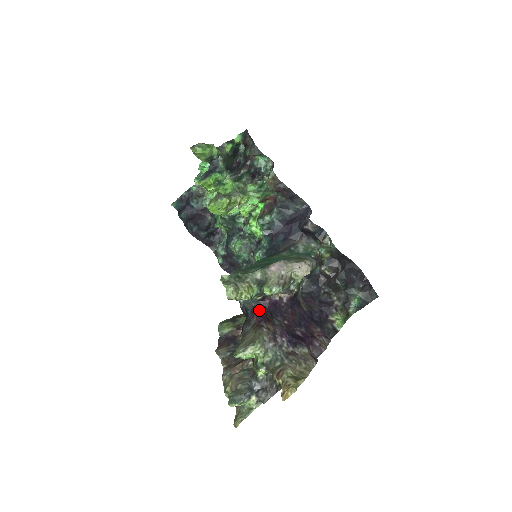
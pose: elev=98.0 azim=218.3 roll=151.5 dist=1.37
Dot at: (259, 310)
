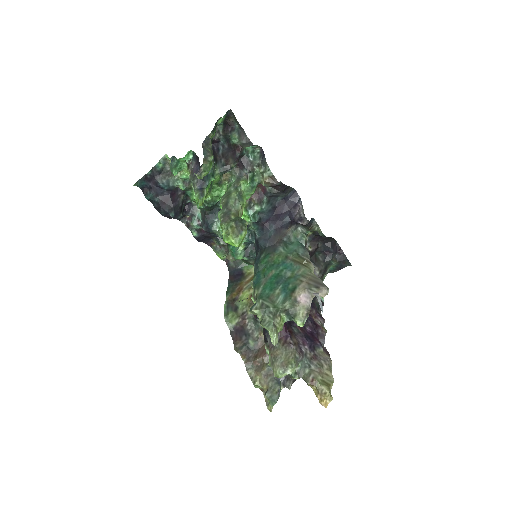
Dot at: occluded
